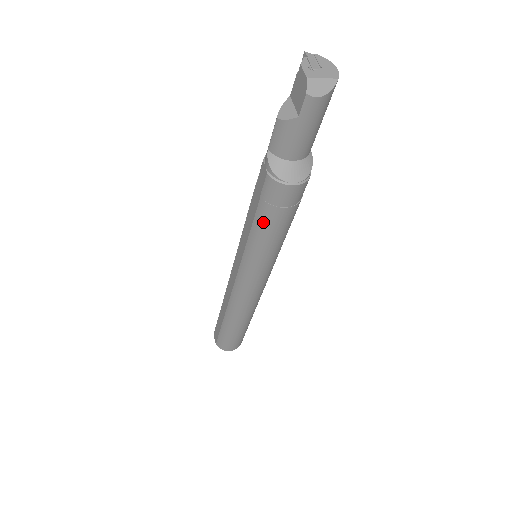
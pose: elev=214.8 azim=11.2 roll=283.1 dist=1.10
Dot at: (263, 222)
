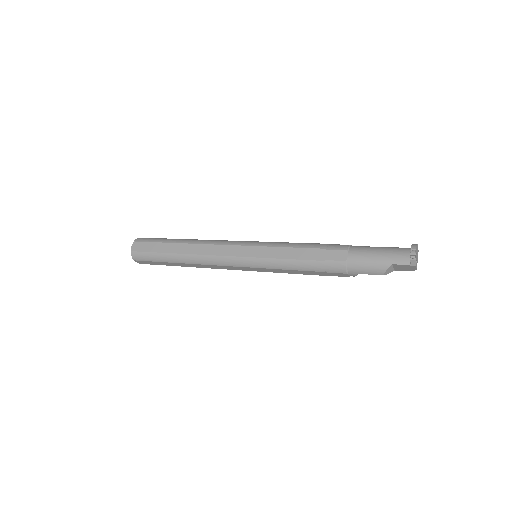
Dot at: occluded
